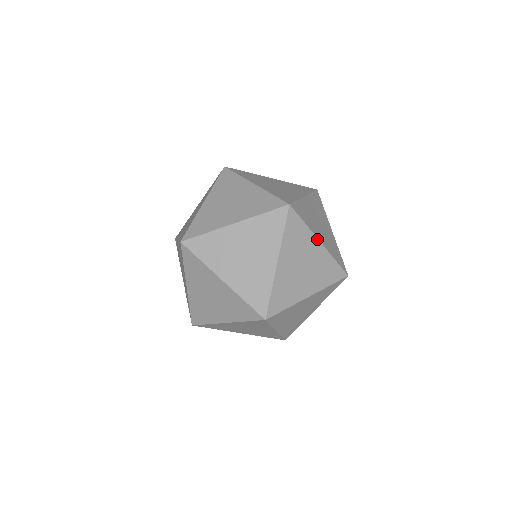
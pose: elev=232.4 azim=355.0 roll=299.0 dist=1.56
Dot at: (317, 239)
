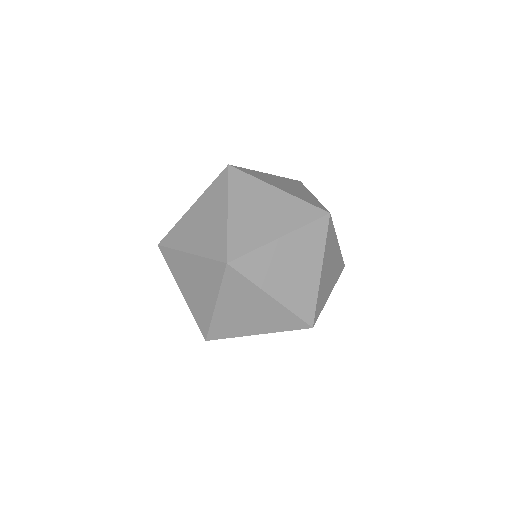
Dot at: (337, 240)
